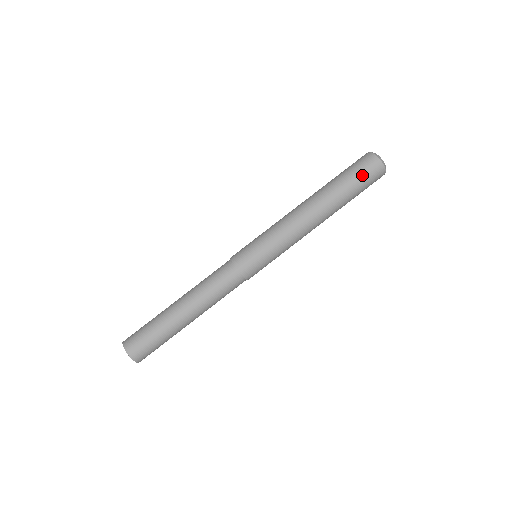
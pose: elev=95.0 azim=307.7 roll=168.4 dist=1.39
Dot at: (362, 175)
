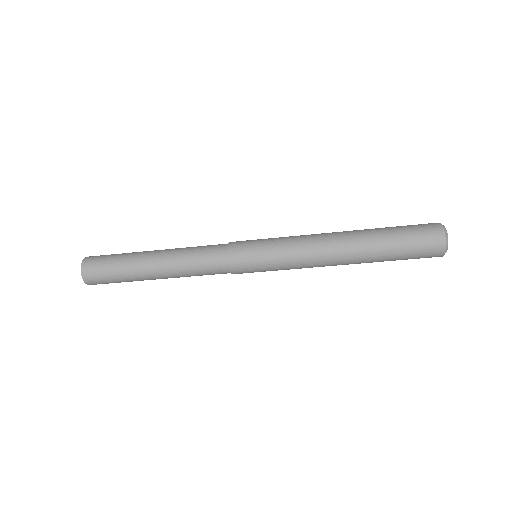
Dot at: (414, 257)
